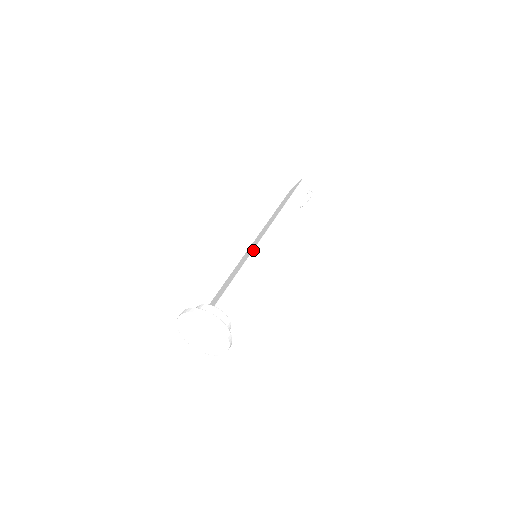
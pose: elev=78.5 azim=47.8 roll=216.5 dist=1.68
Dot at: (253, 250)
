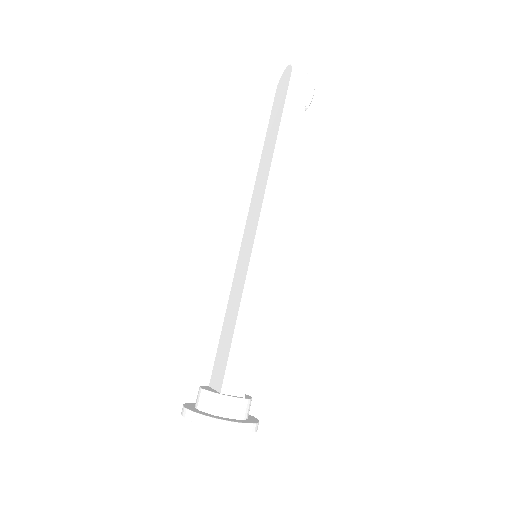
Dot at: (249, 266)
